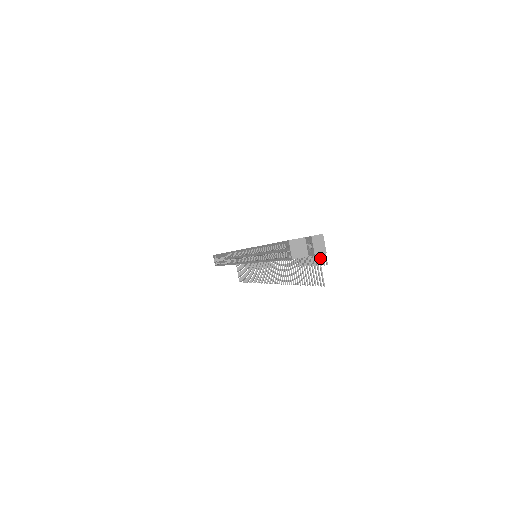
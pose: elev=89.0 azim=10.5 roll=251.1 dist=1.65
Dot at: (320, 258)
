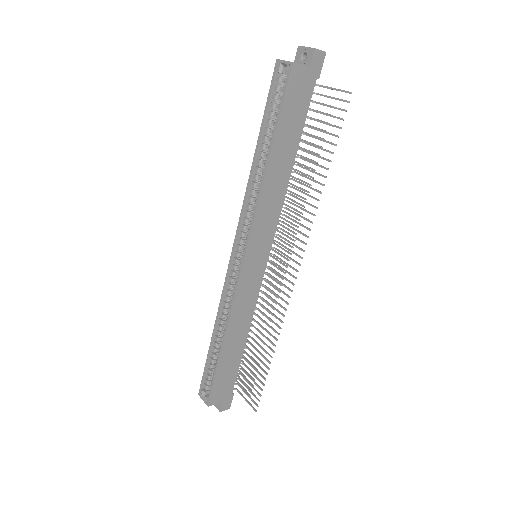
Dot at: occluded
